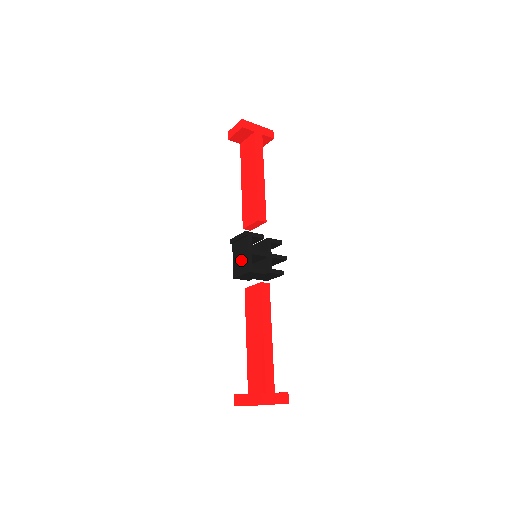
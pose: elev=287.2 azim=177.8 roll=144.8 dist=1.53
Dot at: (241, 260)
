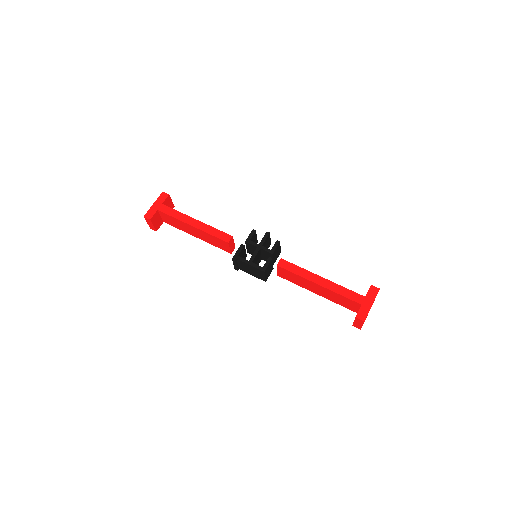
Dot at: (253, 271)
